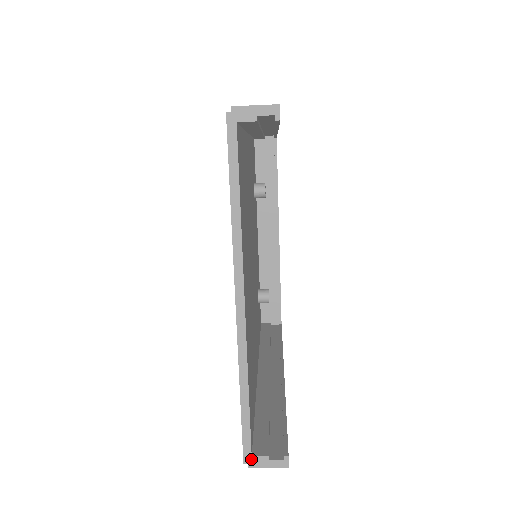
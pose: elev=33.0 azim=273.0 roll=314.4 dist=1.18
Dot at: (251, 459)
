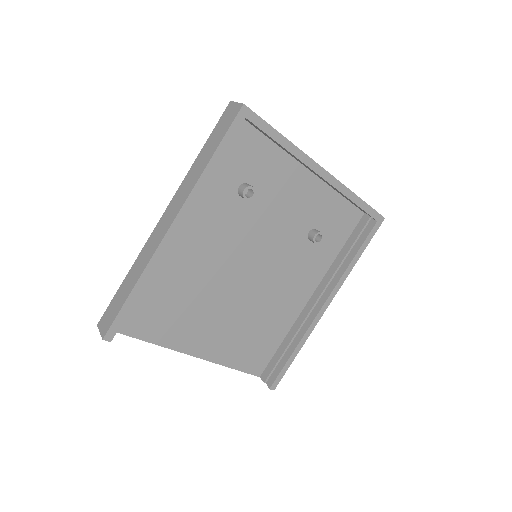
Dot at: (261, 377)
